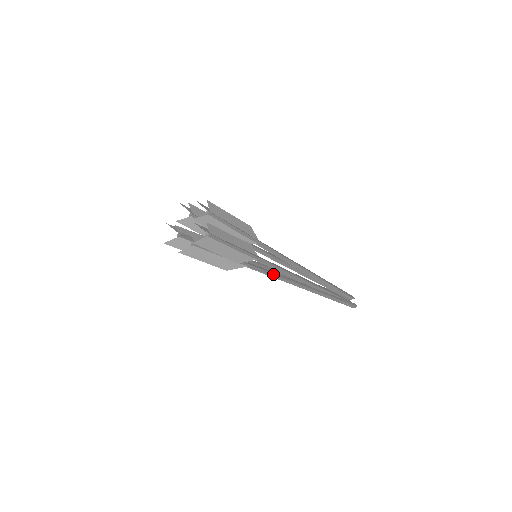
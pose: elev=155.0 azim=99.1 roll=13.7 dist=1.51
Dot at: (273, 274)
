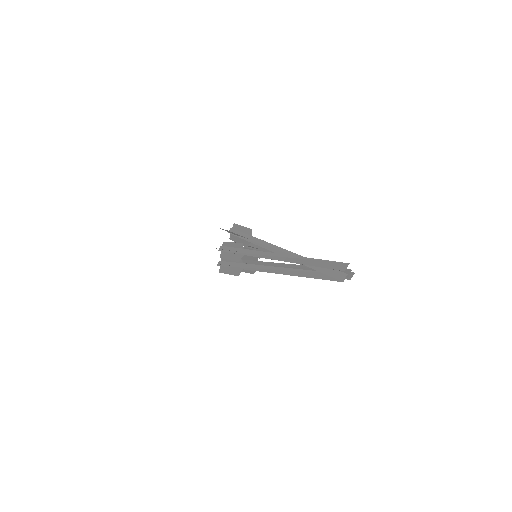
Dot at: (258, 252)
